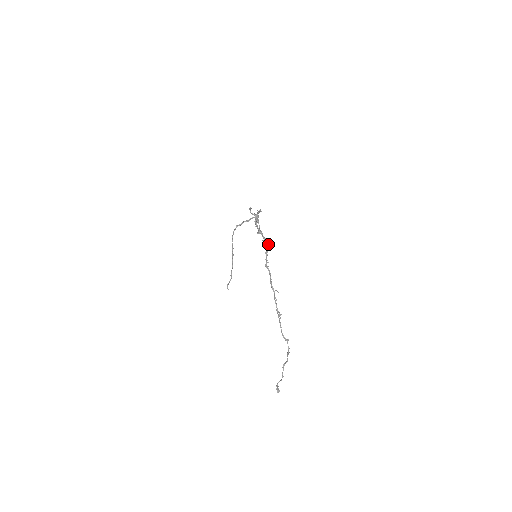
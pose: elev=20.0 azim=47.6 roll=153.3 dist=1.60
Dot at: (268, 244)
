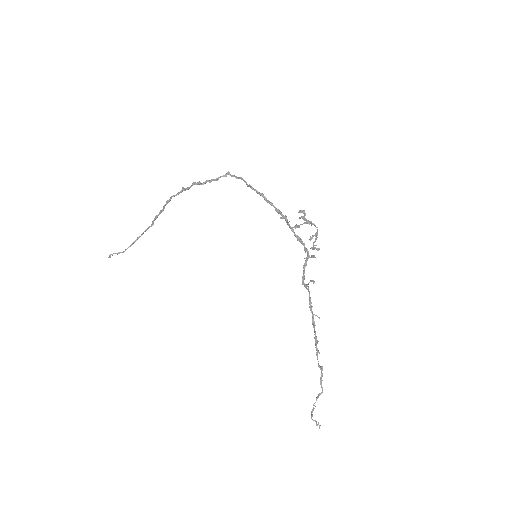
Dot at: (309, 256)
